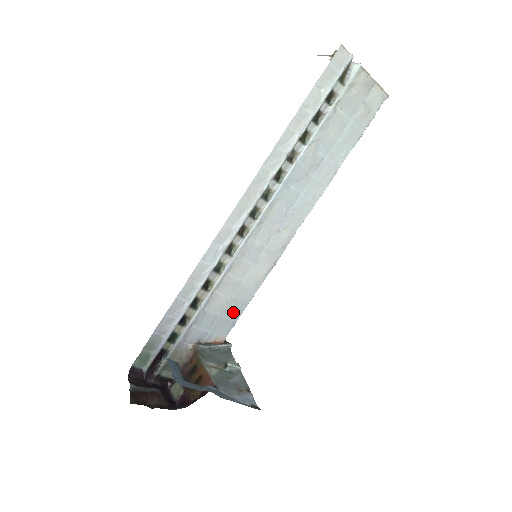
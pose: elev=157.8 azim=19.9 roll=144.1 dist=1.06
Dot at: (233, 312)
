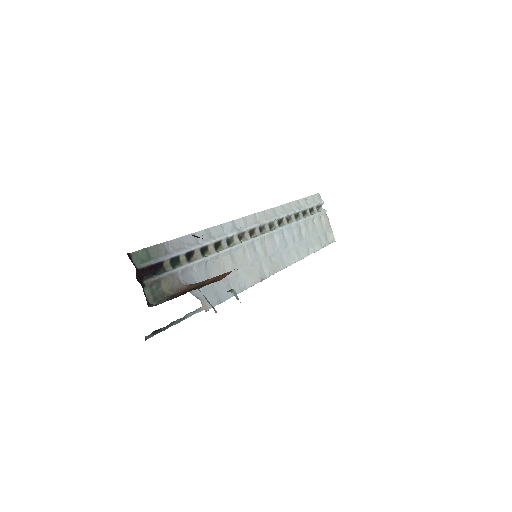
Dot at: (223, 290)
